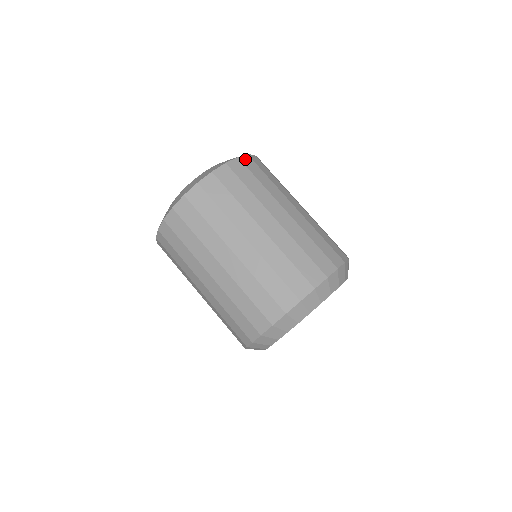
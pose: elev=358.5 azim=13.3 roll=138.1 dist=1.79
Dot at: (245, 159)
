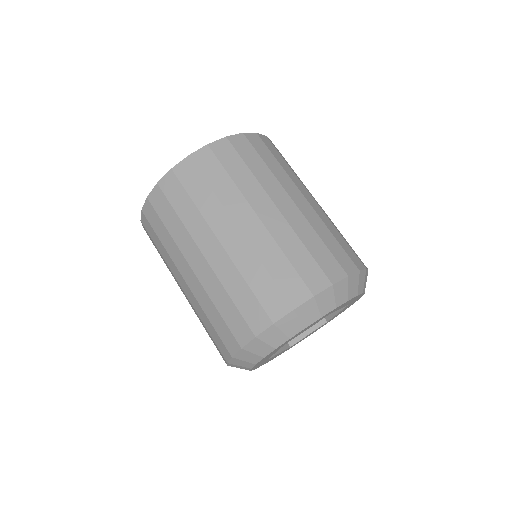
Dot at: (264, 138)
